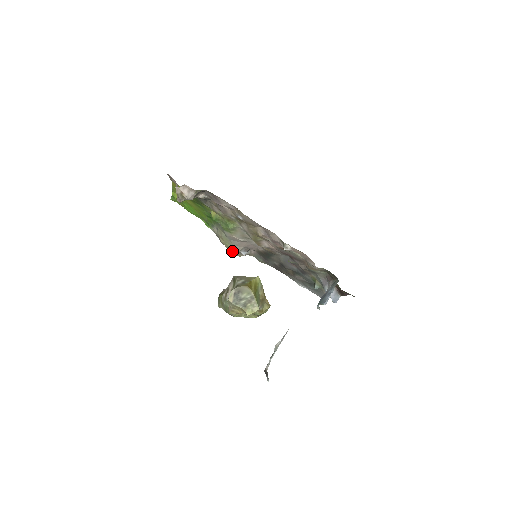
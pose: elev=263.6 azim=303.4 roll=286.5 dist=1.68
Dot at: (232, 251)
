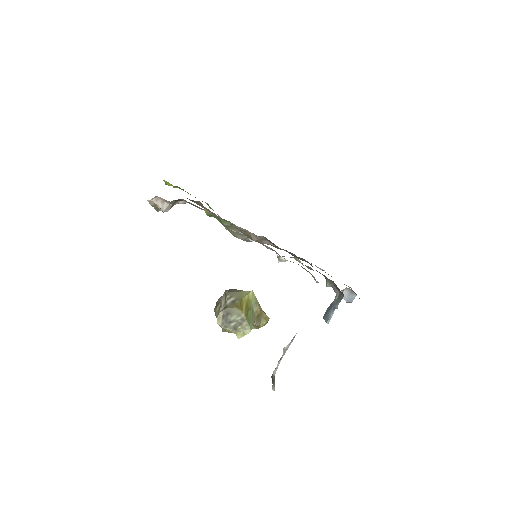
Dot at: (238, 238)
